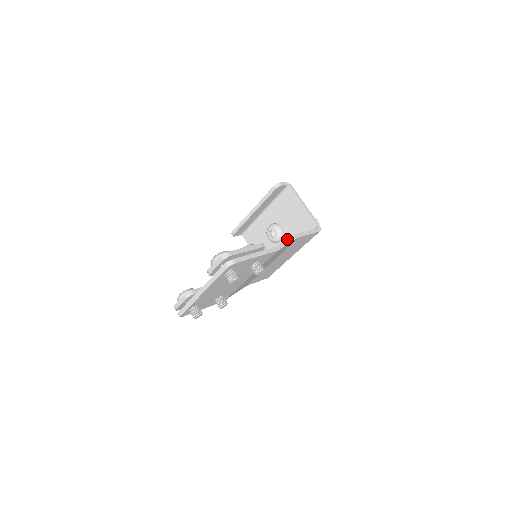
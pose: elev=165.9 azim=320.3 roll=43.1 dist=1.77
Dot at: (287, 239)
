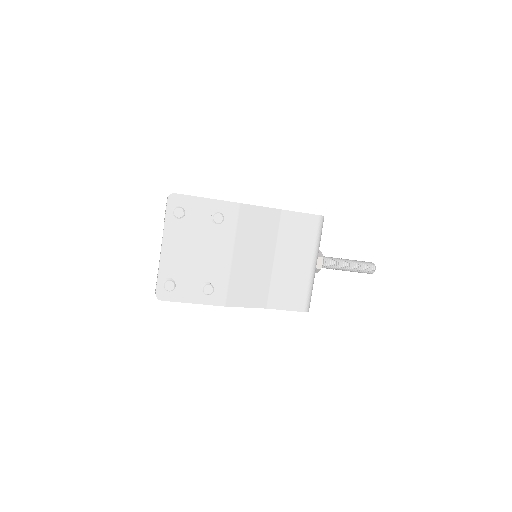
Dot at: (262, 206)
